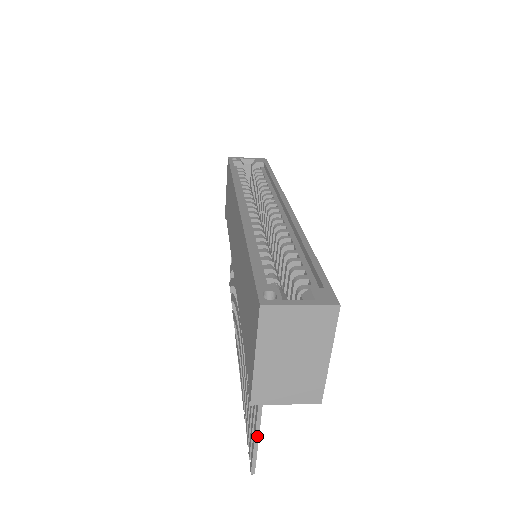
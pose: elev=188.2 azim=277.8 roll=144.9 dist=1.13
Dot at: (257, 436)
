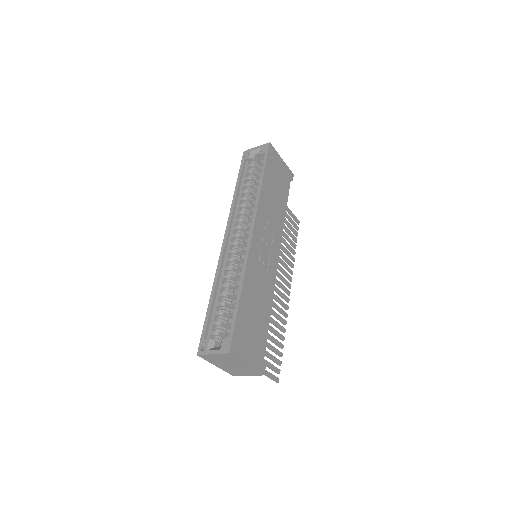
Dot at: occluded
